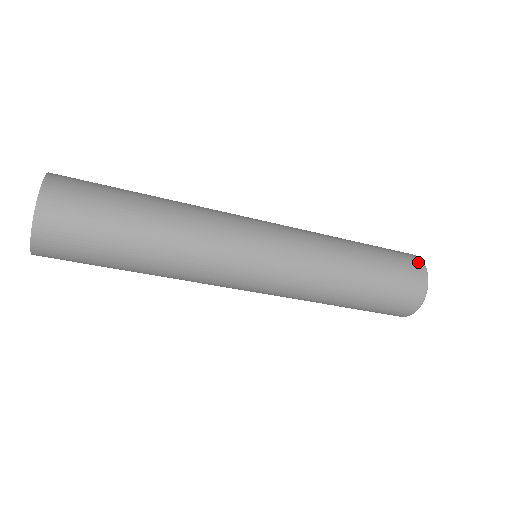
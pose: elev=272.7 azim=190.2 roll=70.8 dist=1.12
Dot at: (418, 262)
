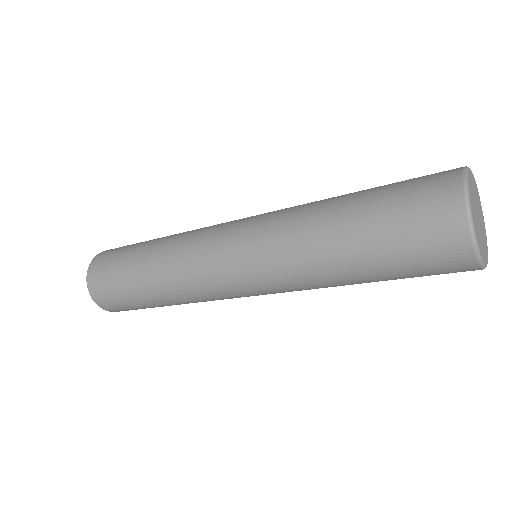
Dot at: (454, 223)
